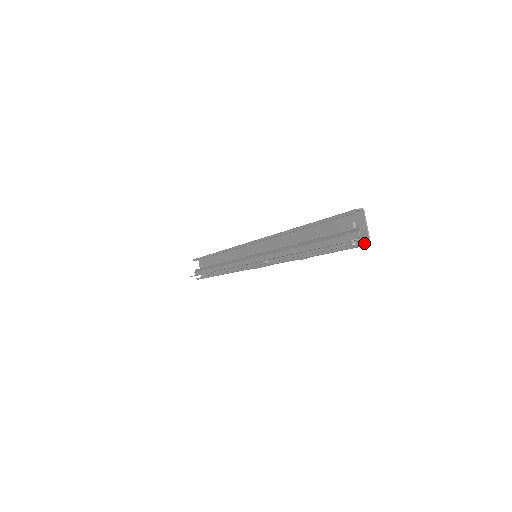
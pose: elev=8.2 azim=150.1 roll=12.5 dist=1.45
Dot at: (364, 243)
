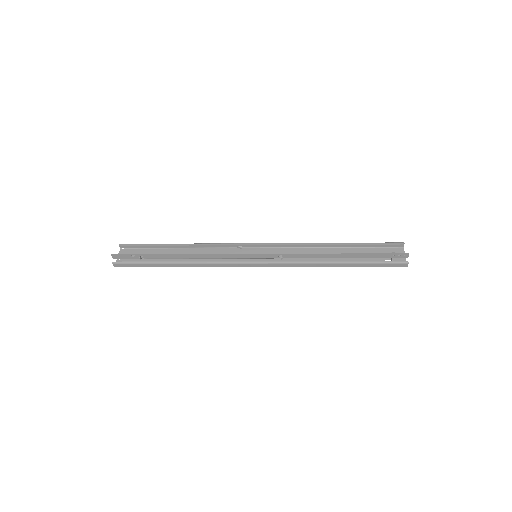
Dot at: (401, 265)
